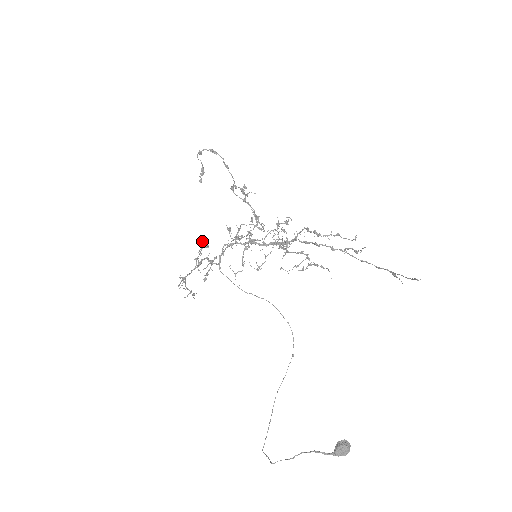
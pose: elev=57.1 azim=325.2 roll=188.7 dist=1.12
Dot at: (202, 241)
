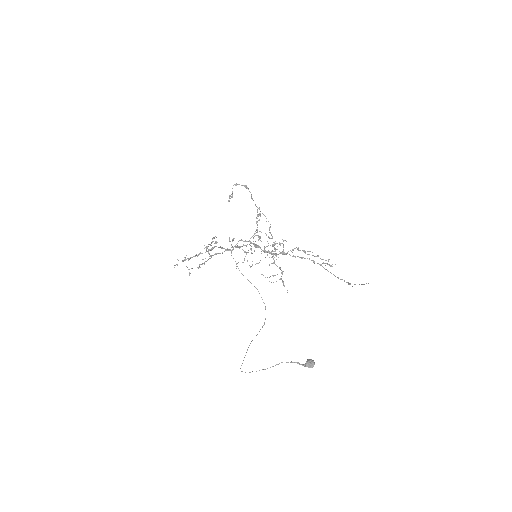
Dot at: (213, 238)
